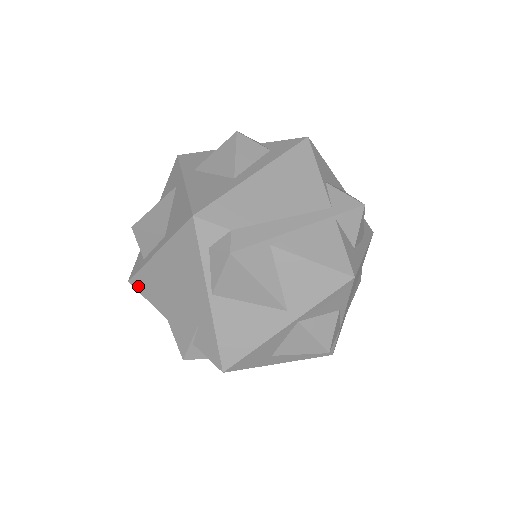
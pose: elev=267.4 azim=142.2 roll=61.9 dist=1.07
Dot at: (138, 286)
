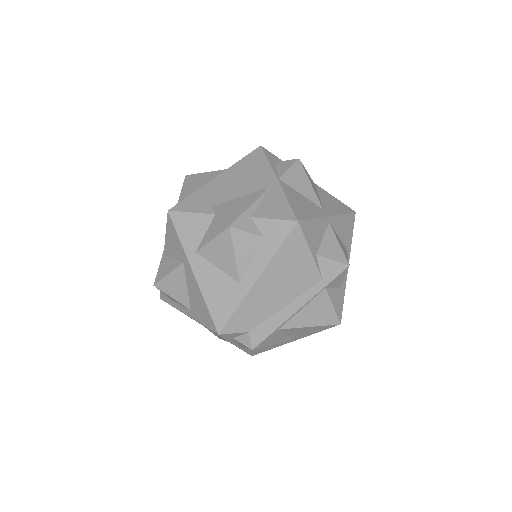
Dot at: occluded
